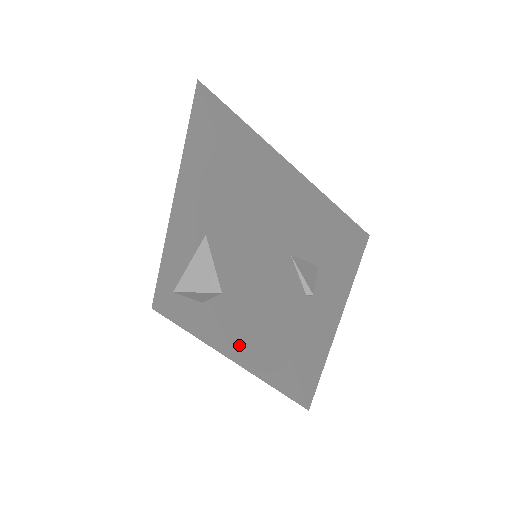
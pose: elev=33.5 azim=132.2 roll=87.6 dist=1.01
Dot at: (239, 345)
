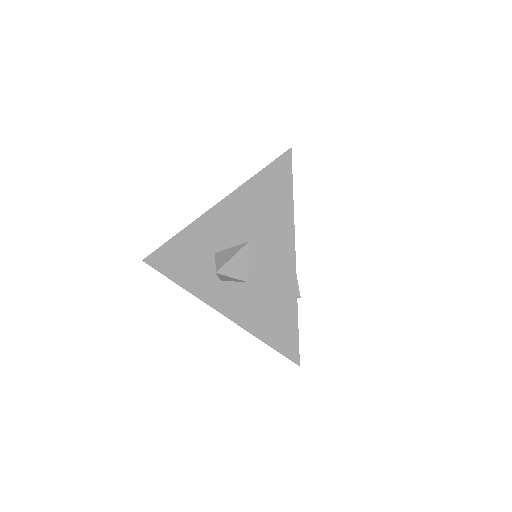
Dot at: (251, 318)
